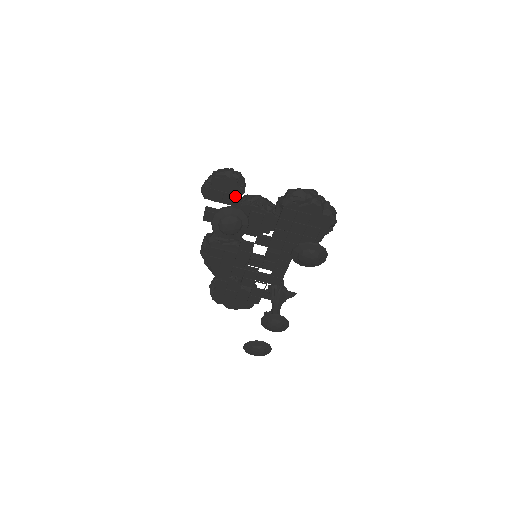
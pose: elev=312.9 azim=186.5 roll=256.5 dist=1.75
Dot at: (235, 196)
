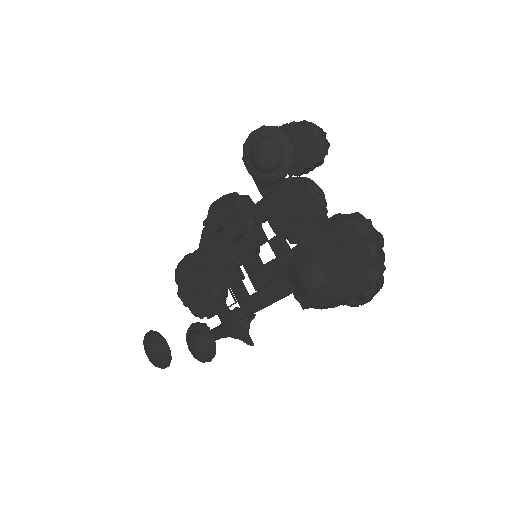
Dot at: (300, 162)
